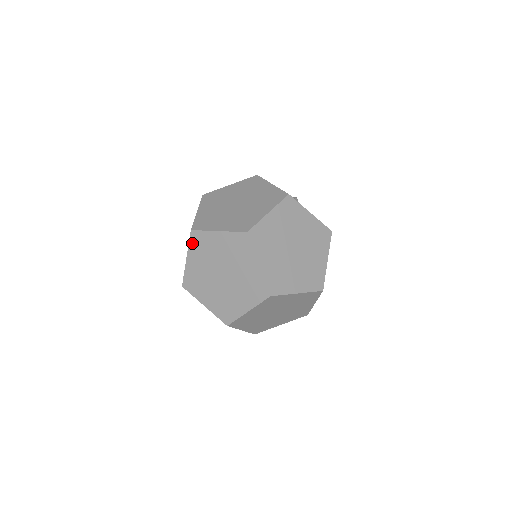
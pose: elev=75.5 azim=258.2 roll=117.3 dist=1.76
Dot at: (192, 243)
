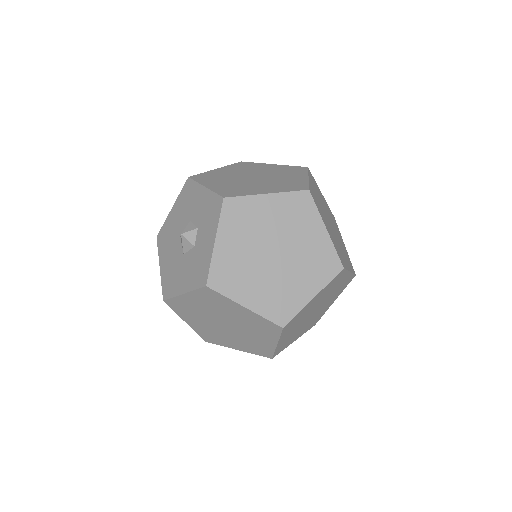
Dot at: (235, 165)
